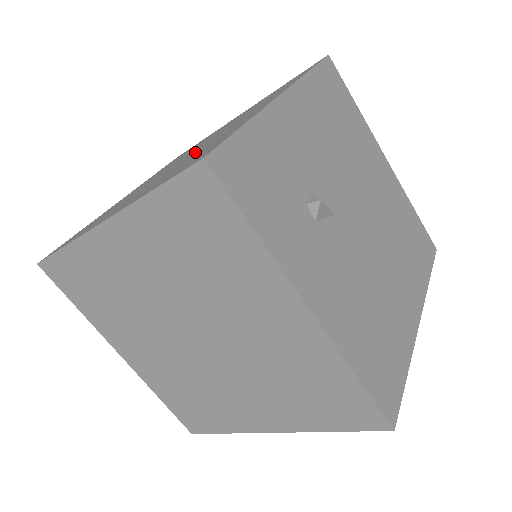
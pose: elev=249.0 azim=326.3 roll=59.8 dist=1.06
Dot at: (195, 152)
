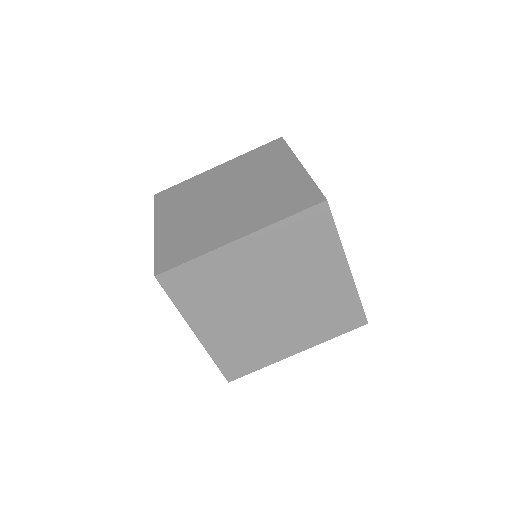
Dot at: (253, 194)
